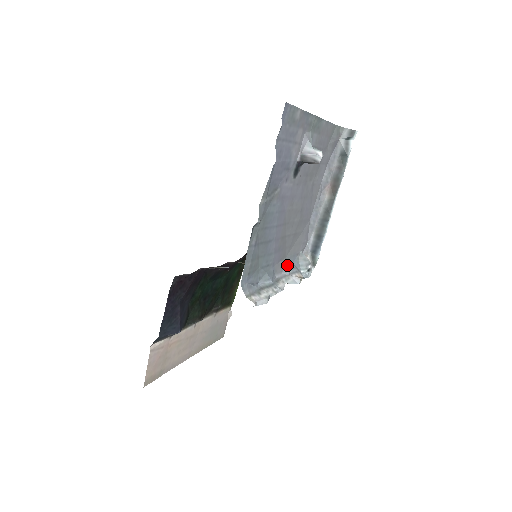
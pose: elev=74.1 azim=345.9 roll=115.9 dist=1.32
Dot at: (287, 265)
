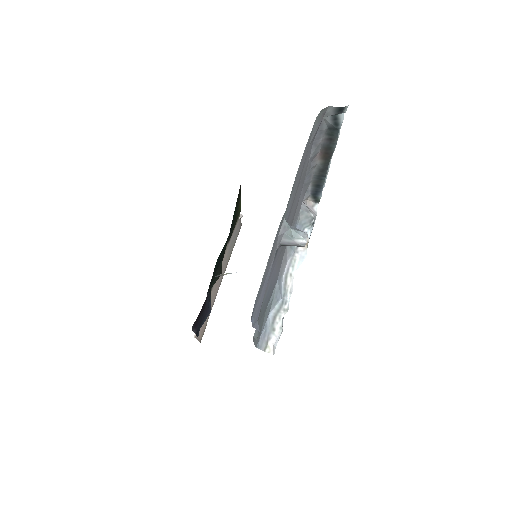
Dot at: (290, 248)
